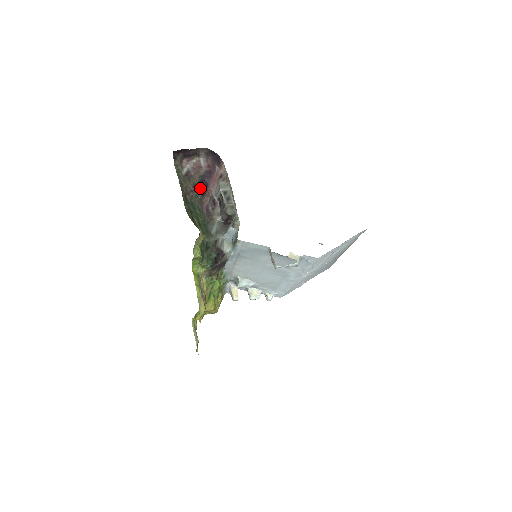
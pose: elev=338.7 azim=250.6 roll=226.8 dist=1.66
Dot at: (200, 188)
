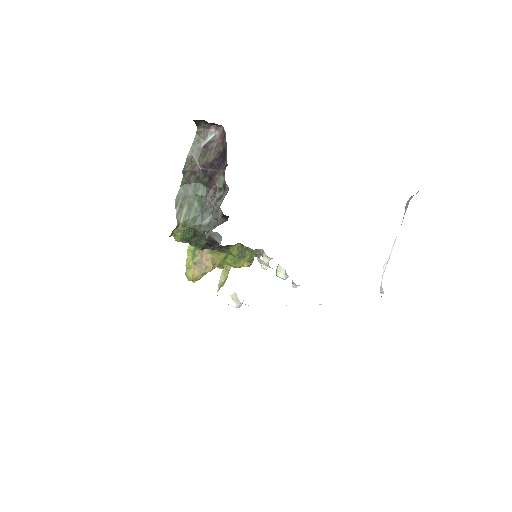
Dot at: (210, 169)
